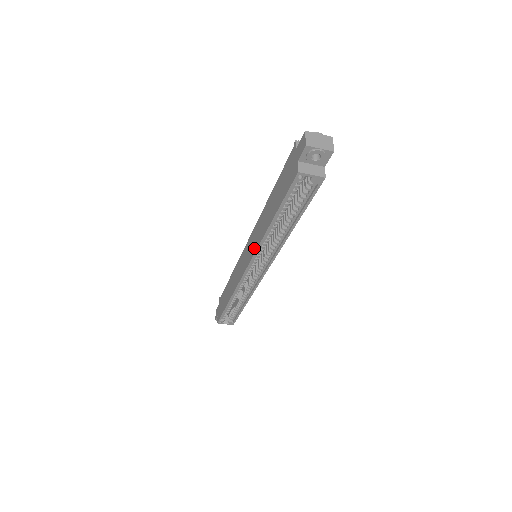
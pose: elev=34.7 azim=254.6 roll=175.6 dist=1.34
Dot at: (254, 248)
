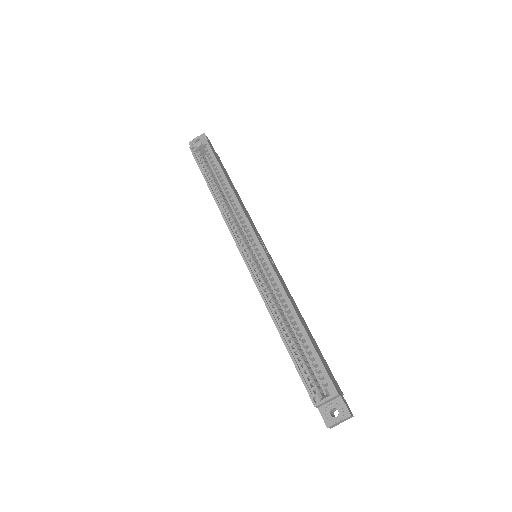
Dot at: occluded
